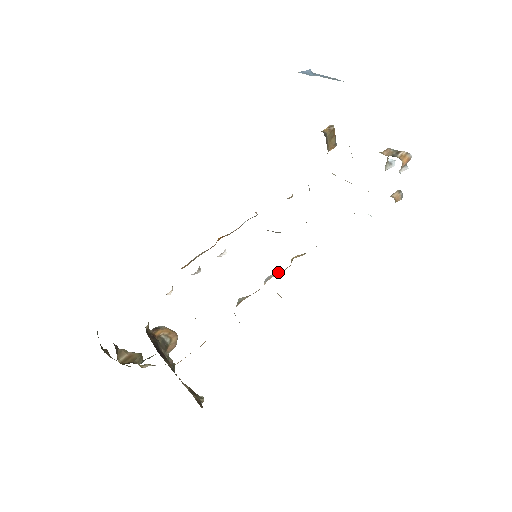
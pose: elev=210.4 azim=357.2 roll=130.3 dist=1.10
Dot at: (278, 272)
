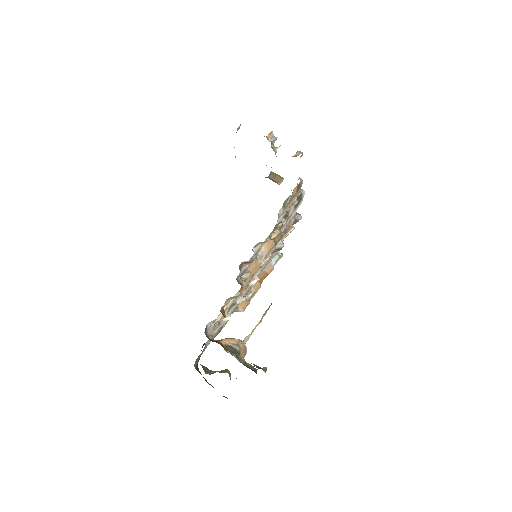
Dot at: (262, 248)
